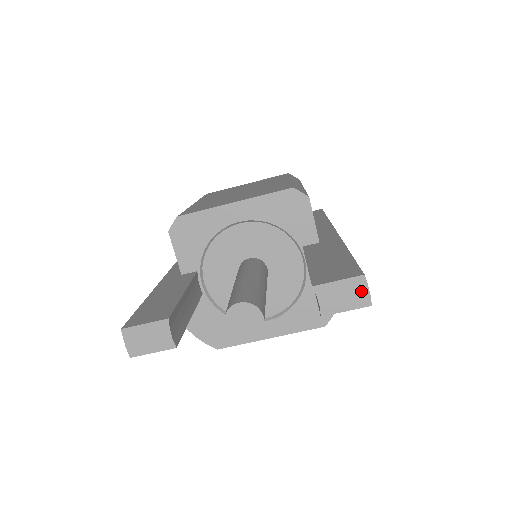
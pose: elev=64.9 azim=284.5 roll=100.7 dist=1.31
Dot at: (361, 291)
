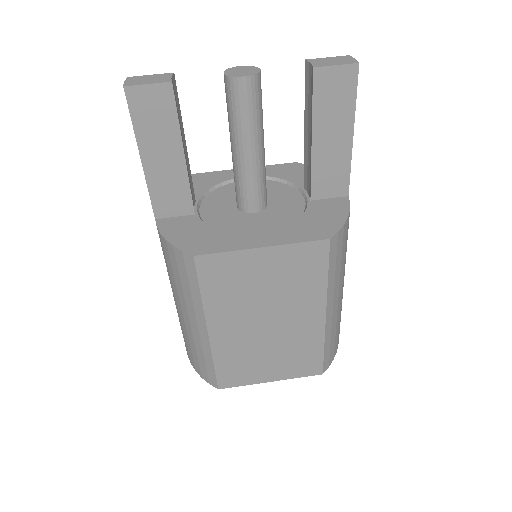
Dot at: (348, 59)
